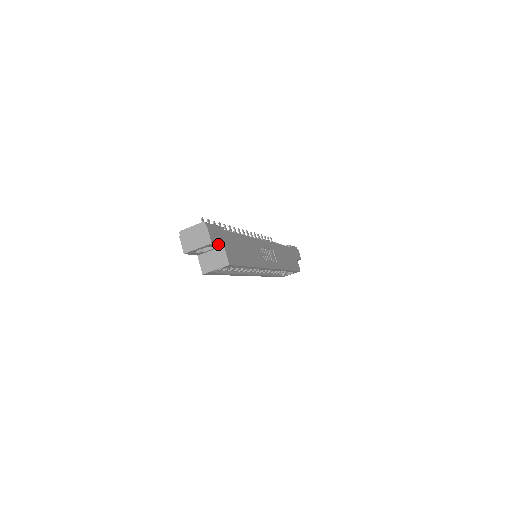
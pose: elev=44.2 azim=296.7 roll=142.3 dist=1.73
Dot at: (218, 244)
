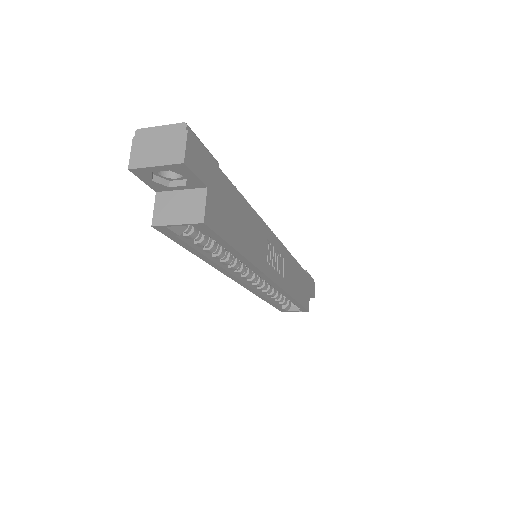
Dot at: (197, 175)
